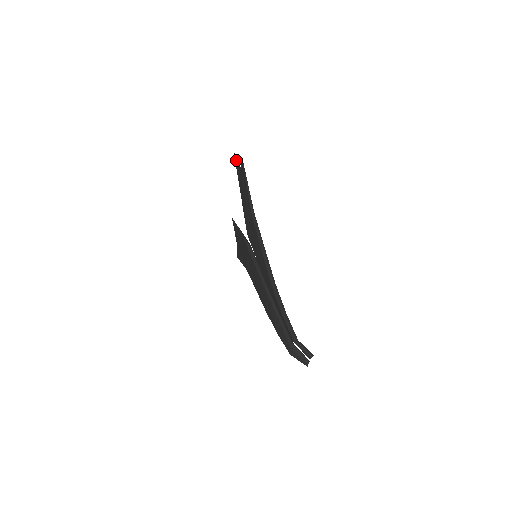
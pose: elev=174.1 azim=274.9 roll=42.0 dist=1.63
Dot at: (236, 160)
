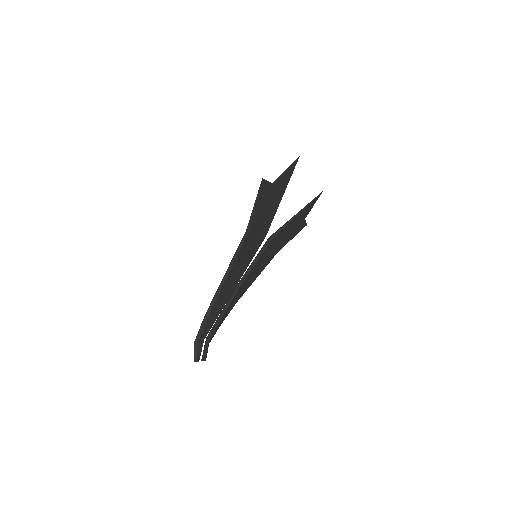
Dot at: (290, 167)
